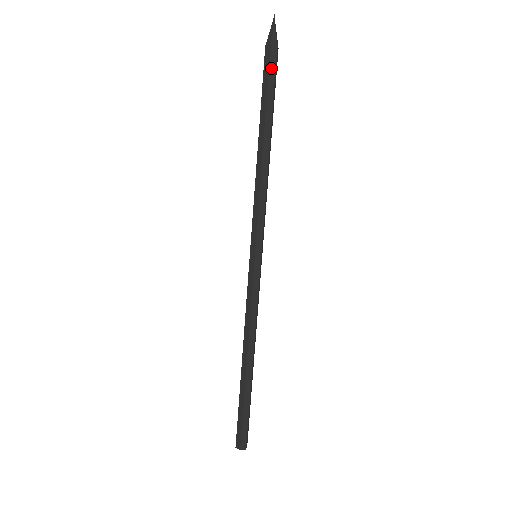
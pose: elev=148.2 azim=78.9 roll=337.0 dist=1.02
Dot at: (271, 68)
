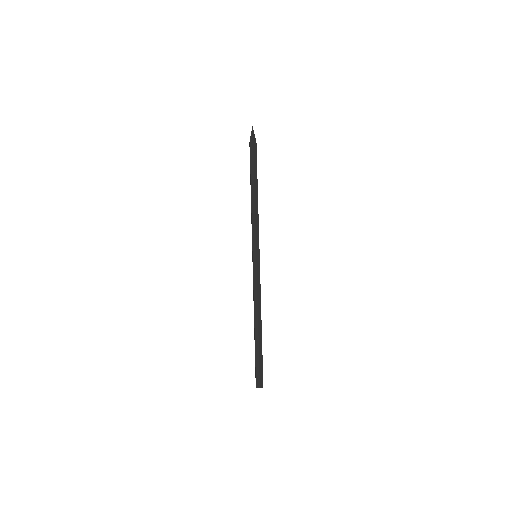
Dot at: (254, 151)
